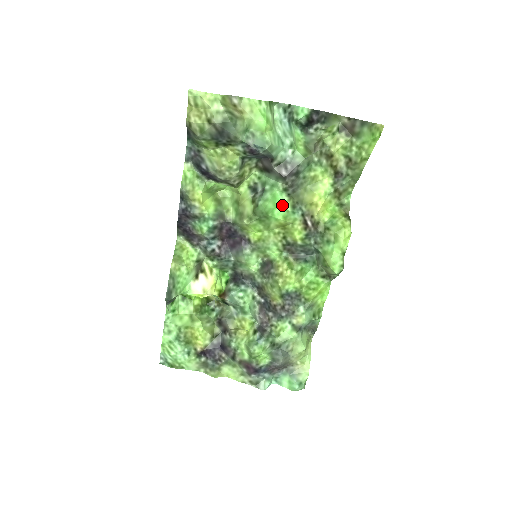
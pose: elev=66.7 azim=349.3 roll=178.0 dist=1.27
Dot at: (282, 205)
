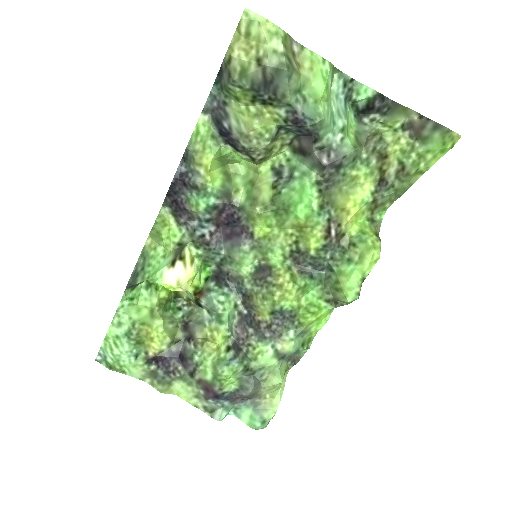
Dot at: (309, 201)
